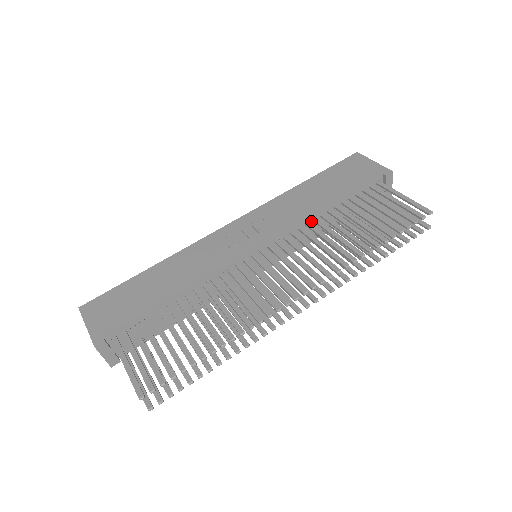
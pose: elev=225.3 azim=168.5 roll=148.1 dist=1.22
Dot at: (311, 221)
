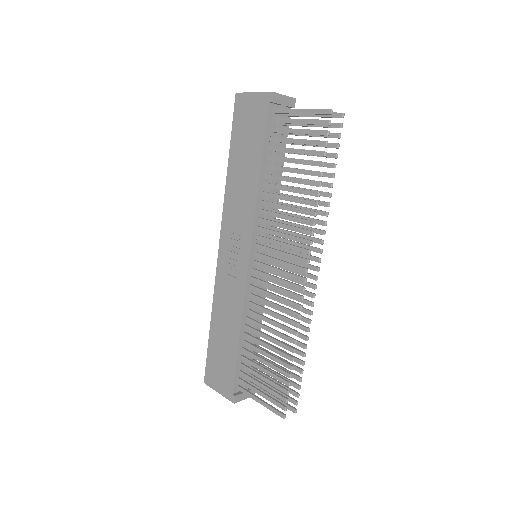
Dot at: (262, 198)
